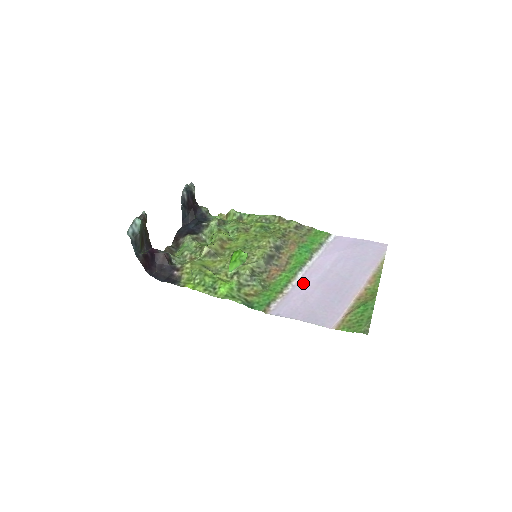
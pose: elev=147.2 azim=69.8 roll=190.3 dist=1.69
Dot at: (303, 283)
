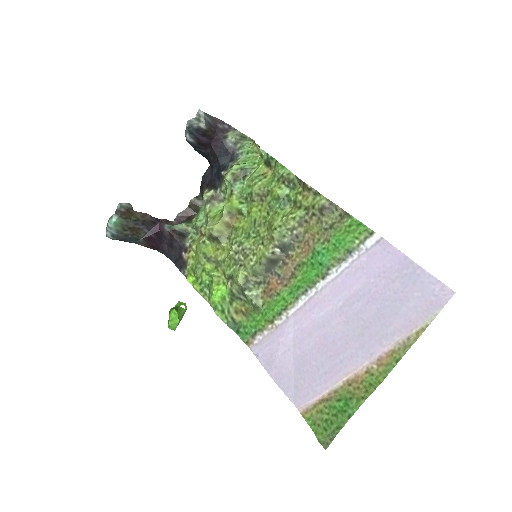
Dot at: (299, 318)
